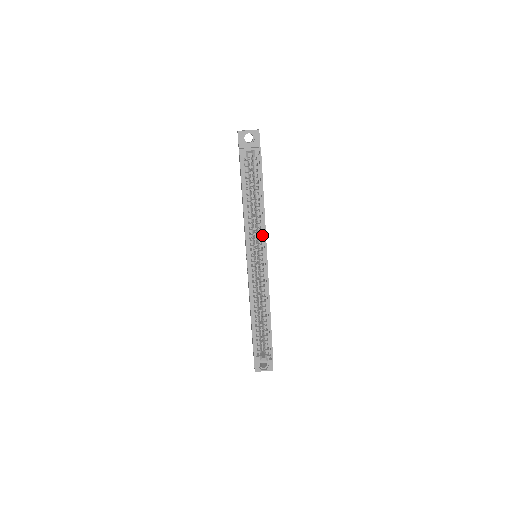
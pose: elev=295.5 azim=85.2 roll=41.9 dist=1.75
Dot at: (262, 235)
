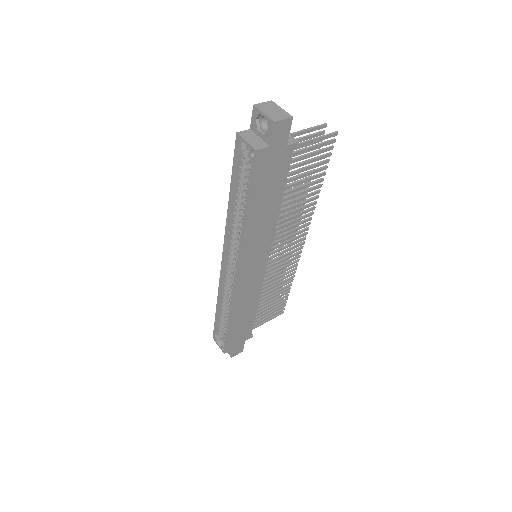
Dot at: (240, 247)
